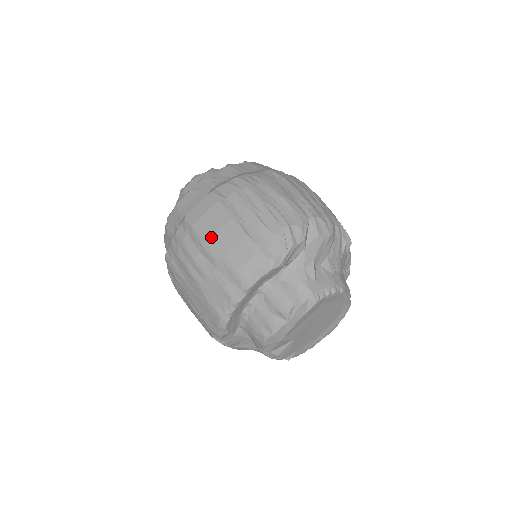
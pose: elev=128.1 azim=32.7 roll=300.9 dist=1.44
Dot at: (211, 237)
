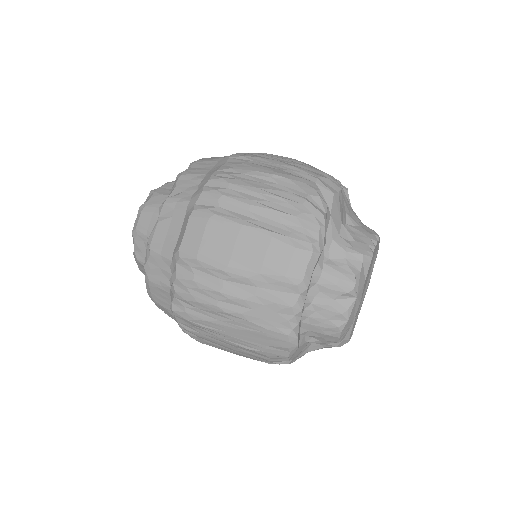
Dot at: (230, 257)
